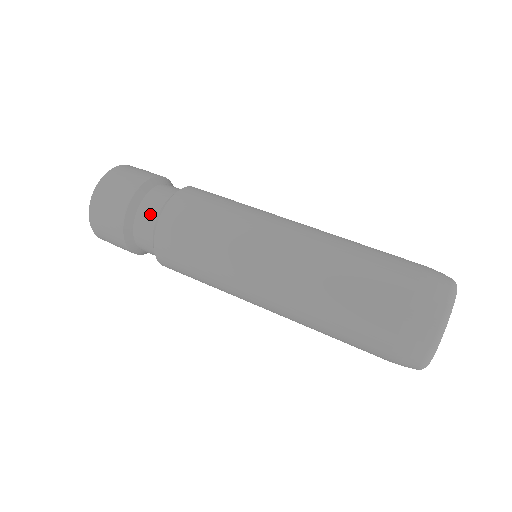
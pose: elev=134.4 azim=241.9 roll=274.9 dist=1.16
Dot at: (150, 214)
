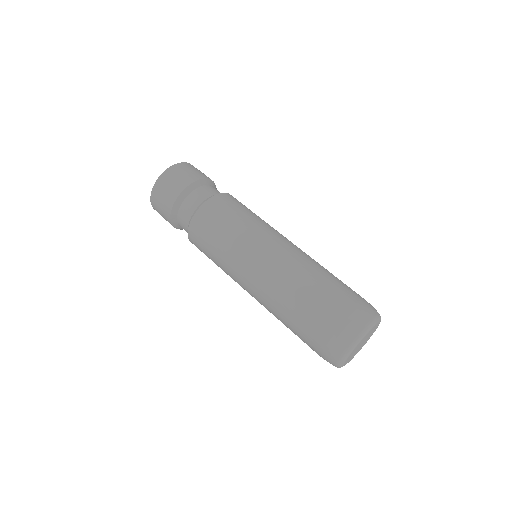
Dot at: (200, 197)
